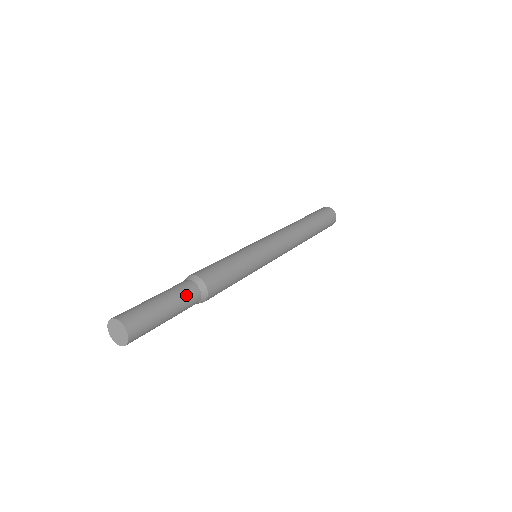
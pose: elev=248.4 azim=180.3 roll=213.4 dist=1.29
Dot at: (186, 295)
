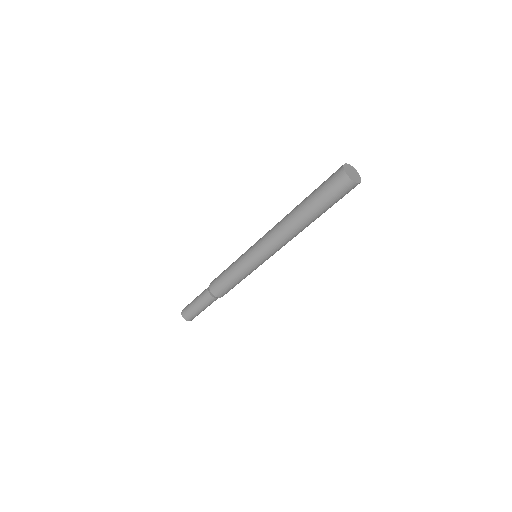
Dot at: (206, 301)
